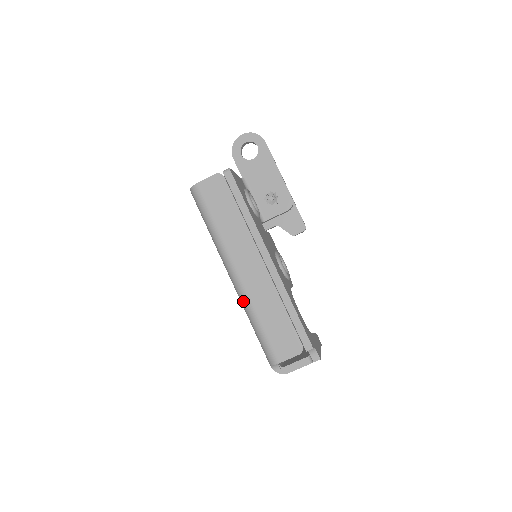
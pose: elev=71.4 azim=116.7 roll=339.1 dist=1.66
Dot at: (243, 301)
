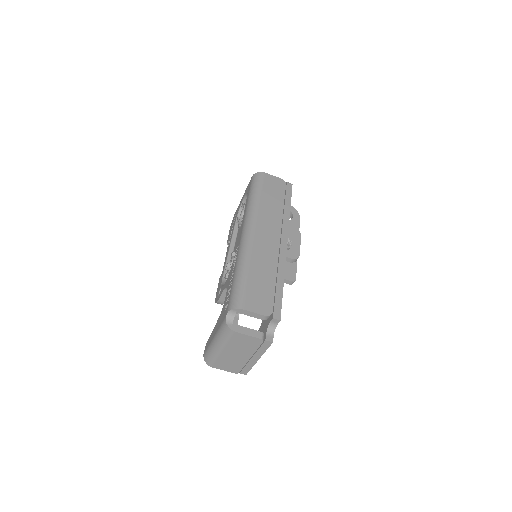
Dot at: (244, 251)
